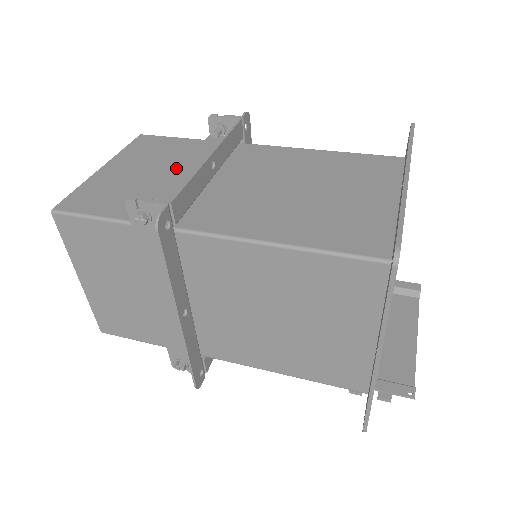
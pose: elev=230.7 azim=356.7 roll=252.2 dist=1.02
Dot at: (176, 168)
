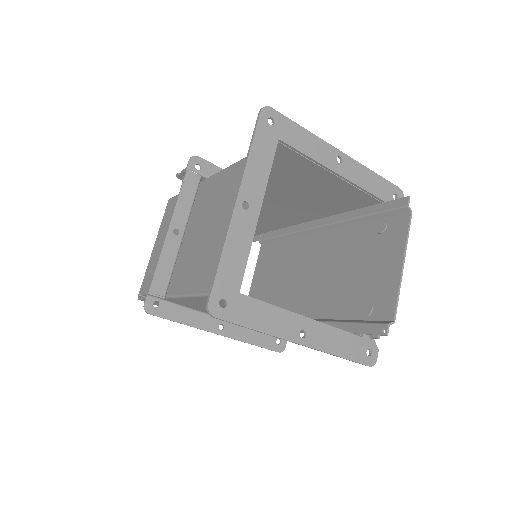
Dot at: occluded
